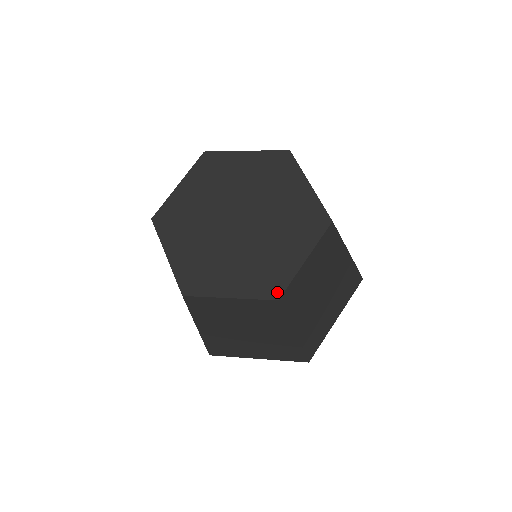
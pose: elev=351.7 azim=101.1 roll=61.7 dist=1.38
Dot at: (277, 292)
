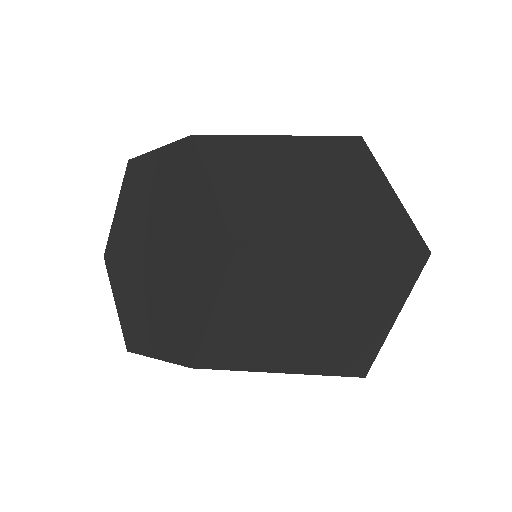
Dot at: (190, 356)
